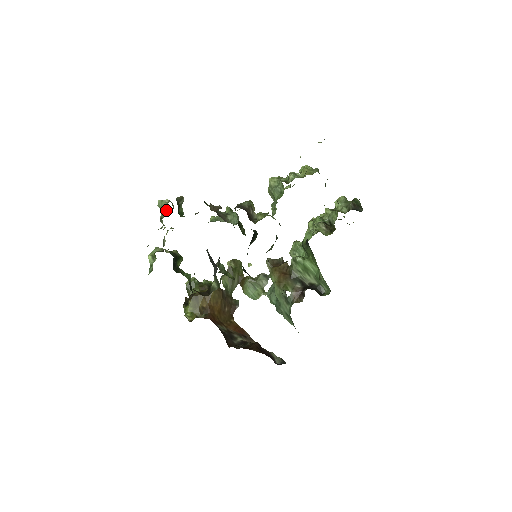
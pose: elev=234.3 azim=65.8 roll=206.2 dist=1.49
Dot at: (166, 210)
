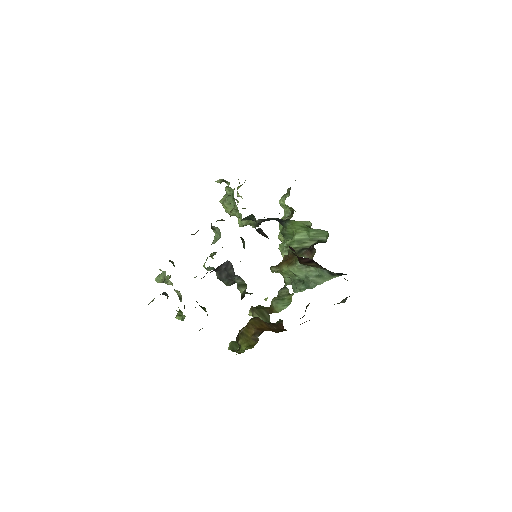
Dot at: (164, 271)
